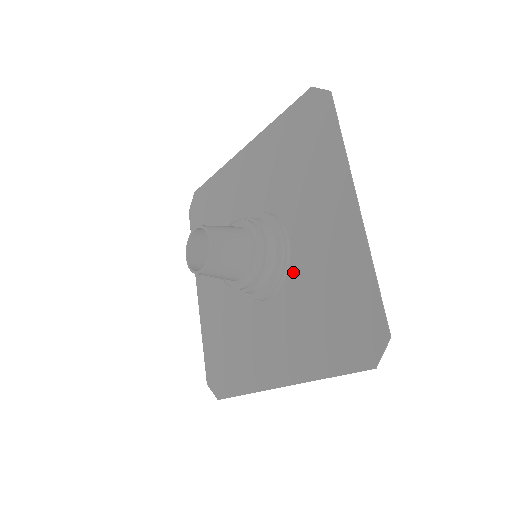
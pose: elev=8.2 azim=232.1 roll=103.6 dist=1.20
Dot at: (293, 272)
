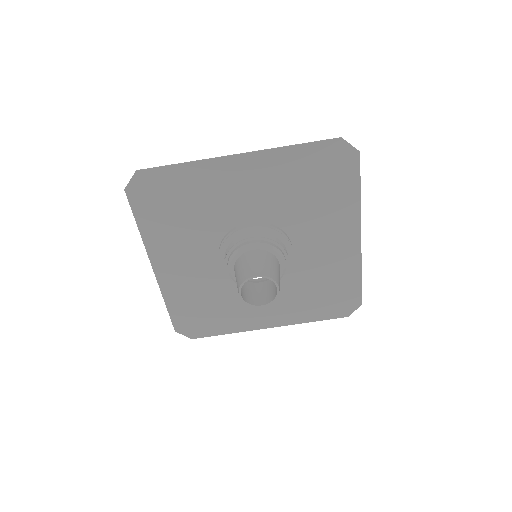
Dot at: (293, 268)
